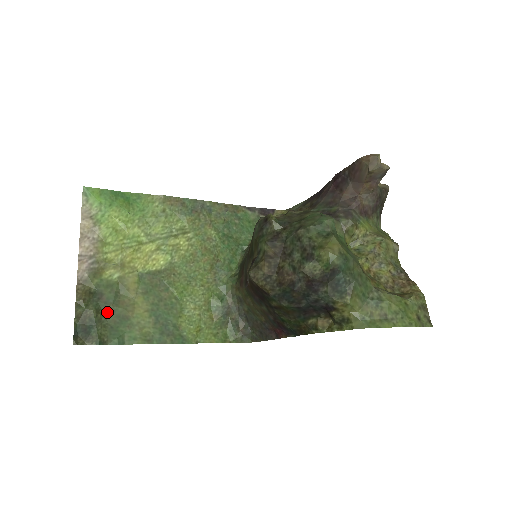
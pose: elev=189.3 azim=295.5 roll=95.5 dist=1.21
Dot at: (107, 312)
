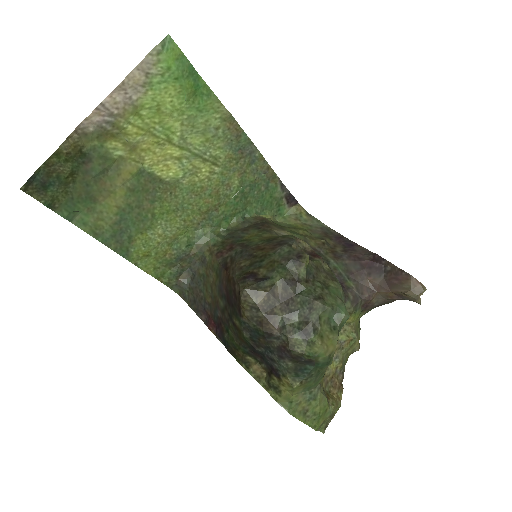
Dot at: (80, 181)
